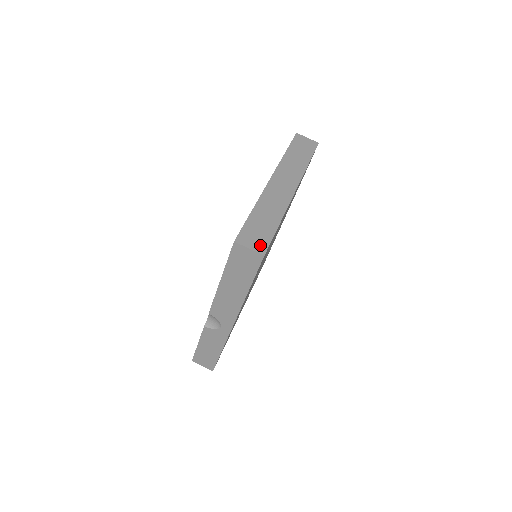
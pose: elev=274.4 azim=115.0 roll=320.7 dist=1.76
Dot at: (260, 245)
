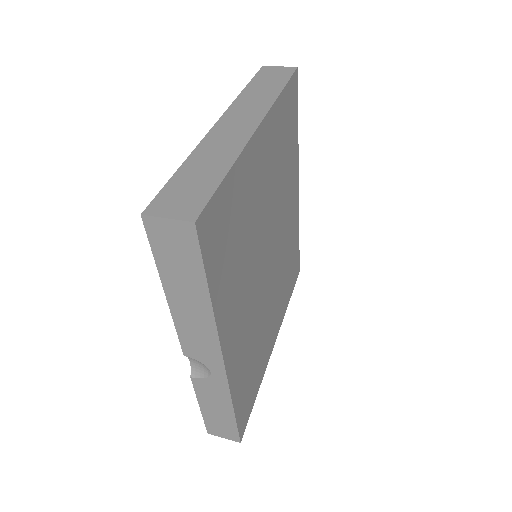
Dot at: (188, 209)
